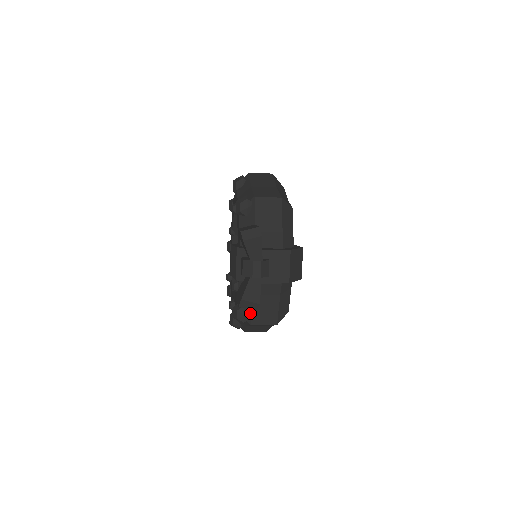
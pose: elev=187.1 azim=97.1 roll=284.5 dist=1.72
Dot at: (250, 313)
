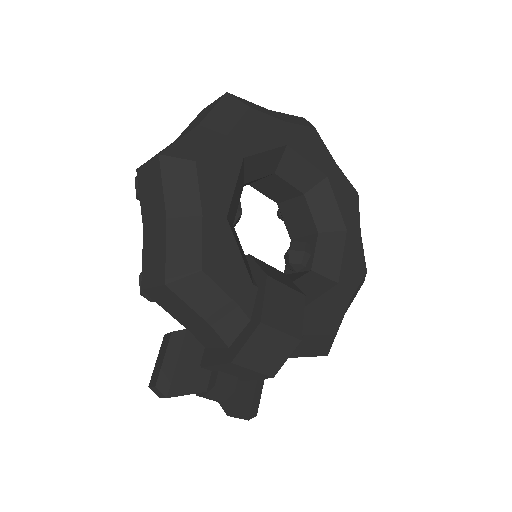
Dot at: occluded
